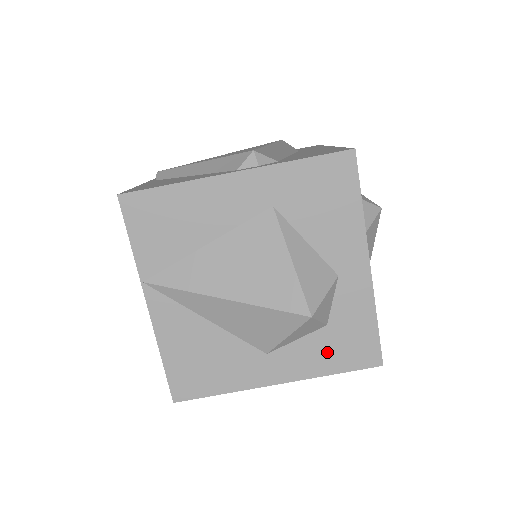
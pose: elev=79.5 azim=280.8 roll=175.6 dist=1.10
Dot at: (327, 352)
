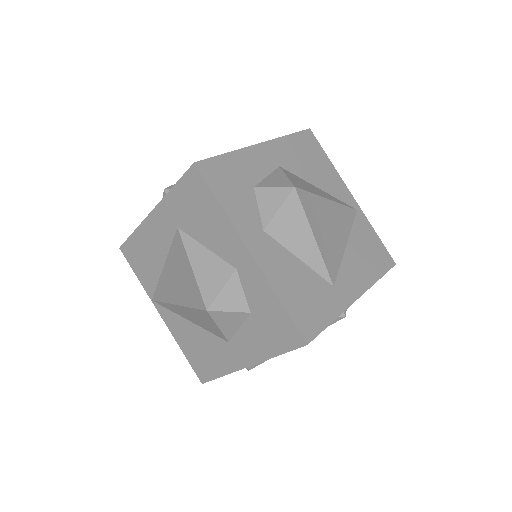
Dot at: (262, 336)
